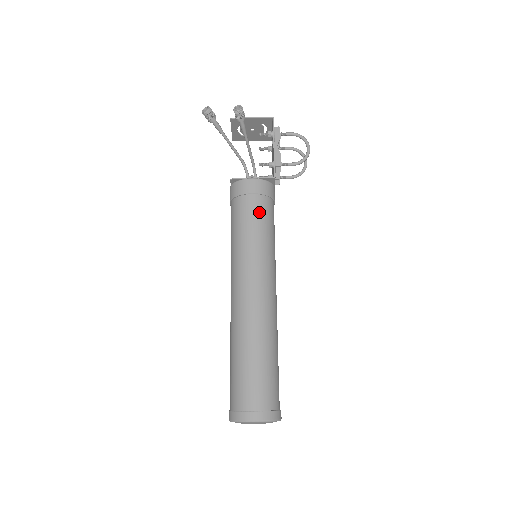
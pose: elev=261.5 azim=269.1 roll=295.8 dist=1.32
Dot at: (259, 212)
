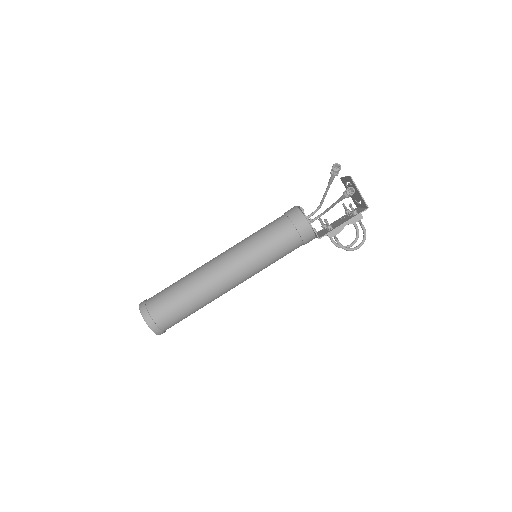
Dot at: (286, 243)
